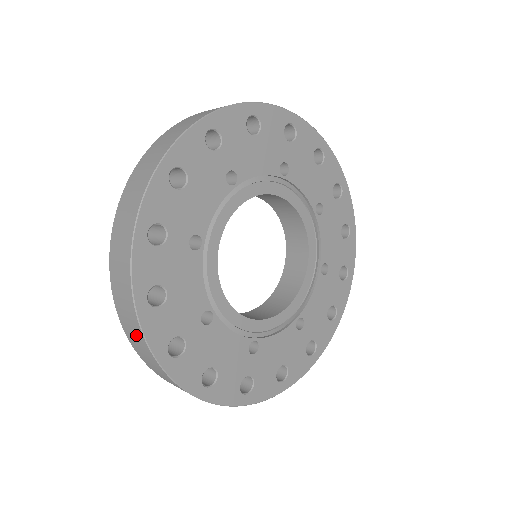
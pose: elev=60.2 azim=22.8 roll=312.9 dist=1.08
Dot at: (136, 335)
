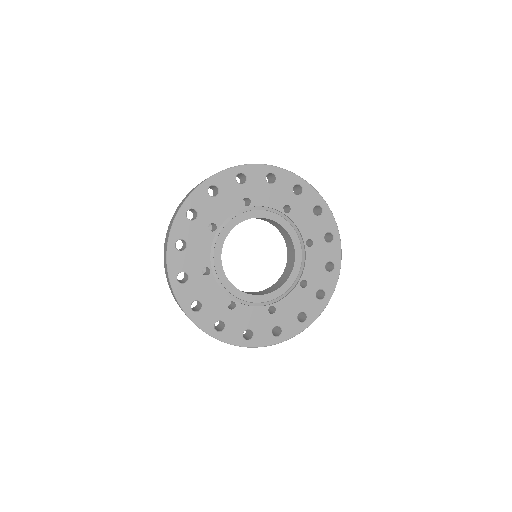
Dot at: occluded
